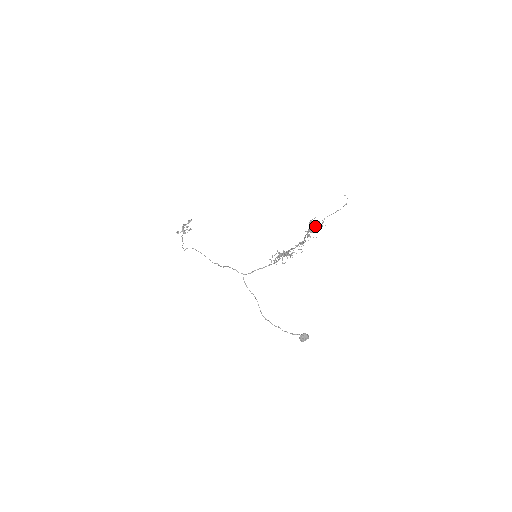
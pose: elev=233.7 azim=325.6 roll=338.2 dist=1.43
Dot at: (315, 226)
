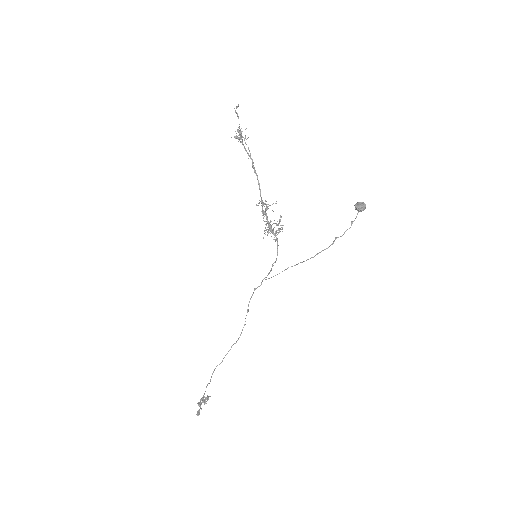
Dot at: occluded
